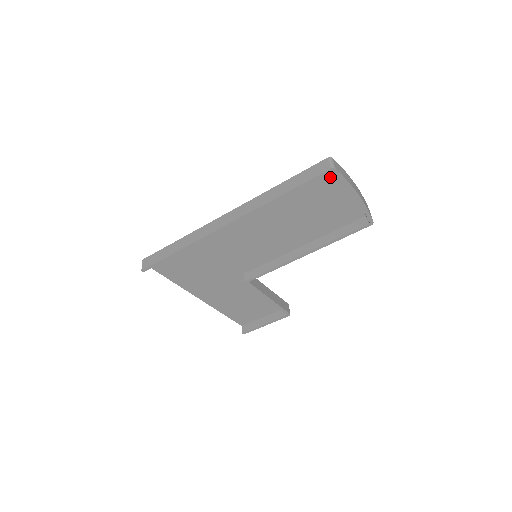
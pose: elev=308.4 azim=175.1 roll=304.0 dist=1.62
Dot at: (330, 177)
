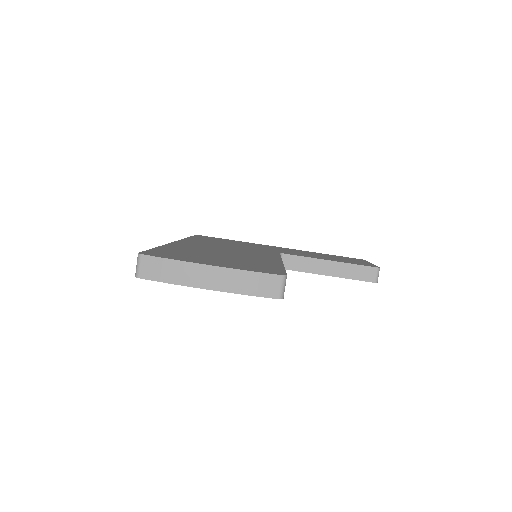
Dot at: occluded
